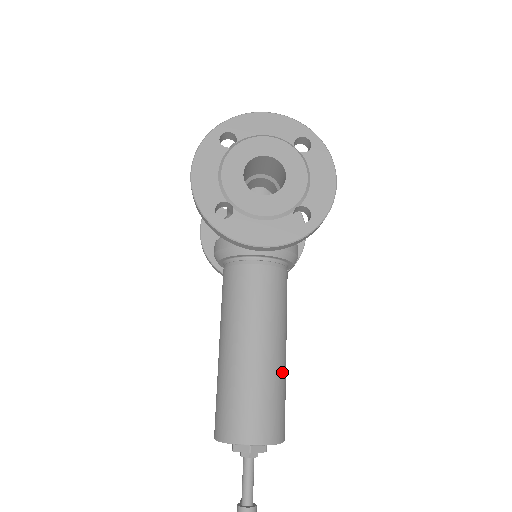
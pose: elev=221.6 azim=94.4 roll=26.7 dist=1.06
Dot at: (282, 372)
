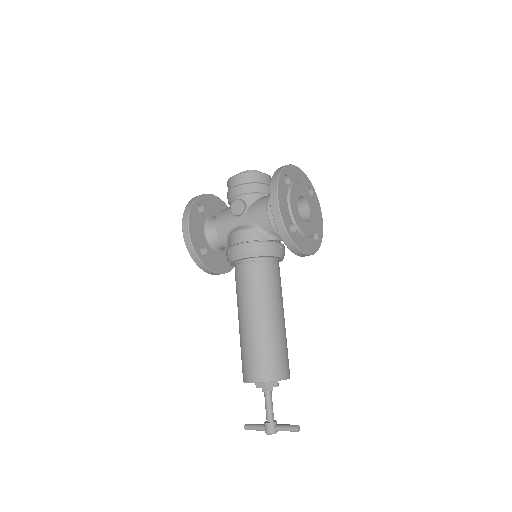
Dot at: occluded
